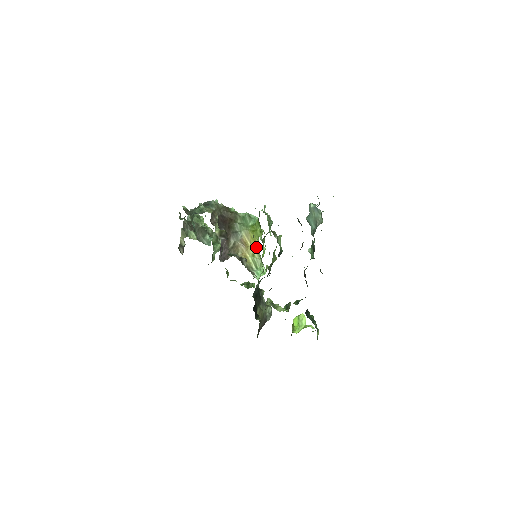
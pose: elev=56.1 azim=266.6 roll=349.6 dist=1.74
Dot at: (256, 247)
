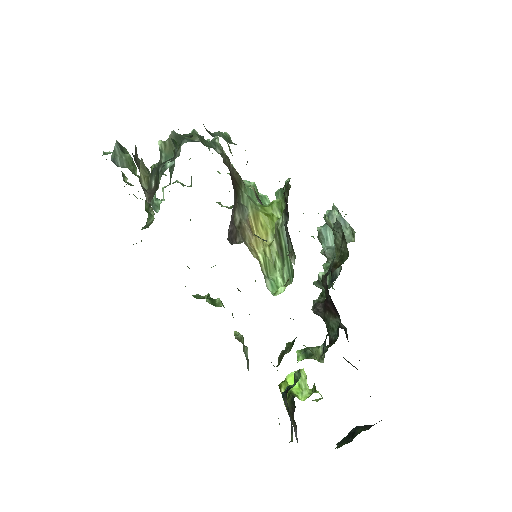
Dot at: occluded
